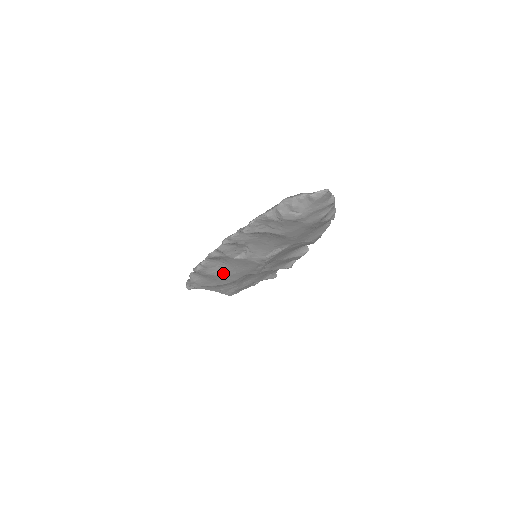
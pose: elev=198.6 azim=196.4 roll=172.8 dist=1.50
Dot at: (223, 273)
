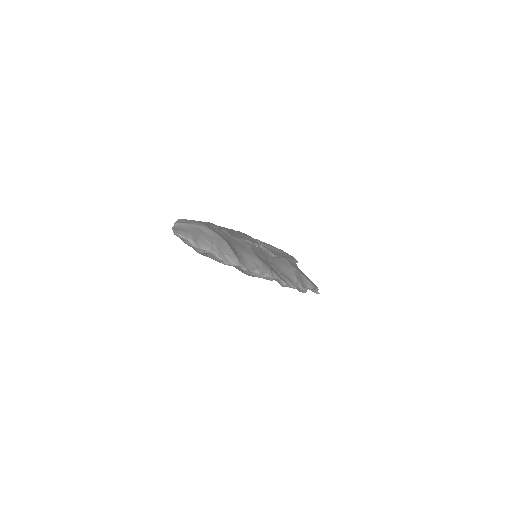
Dot at: occluded
